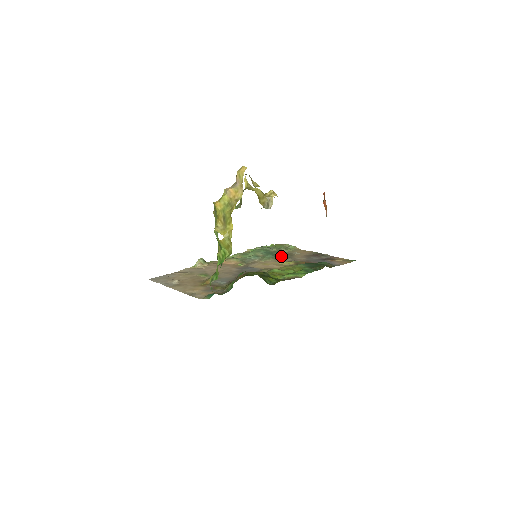
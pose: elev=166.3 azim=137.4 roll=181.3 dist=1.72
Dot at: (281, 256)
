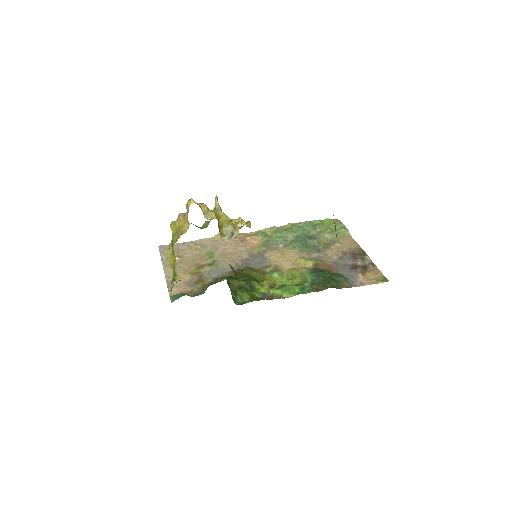
Dot at: (311, 247)
